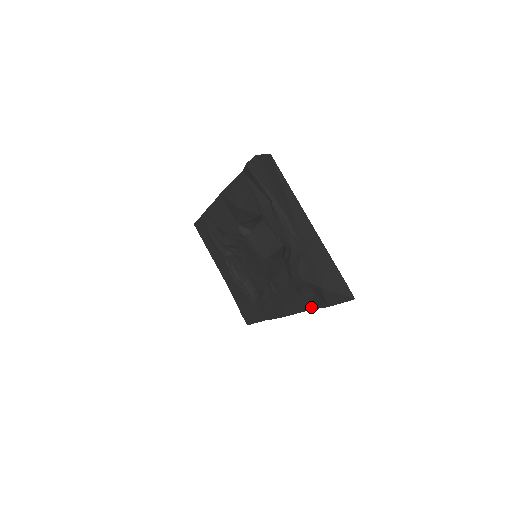
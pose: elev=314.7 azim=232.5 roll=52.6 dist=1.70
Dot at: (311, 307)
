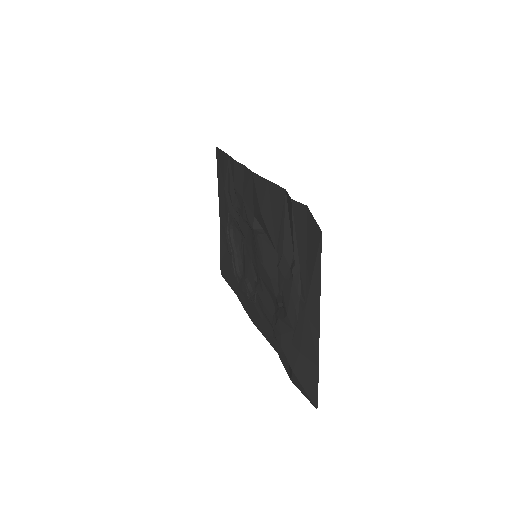
Dot at: (278, 352)
